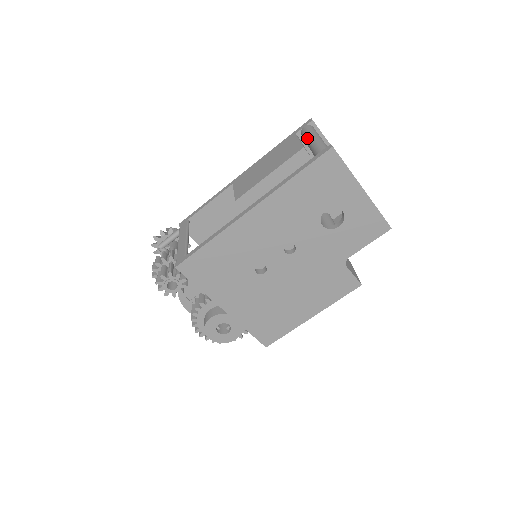
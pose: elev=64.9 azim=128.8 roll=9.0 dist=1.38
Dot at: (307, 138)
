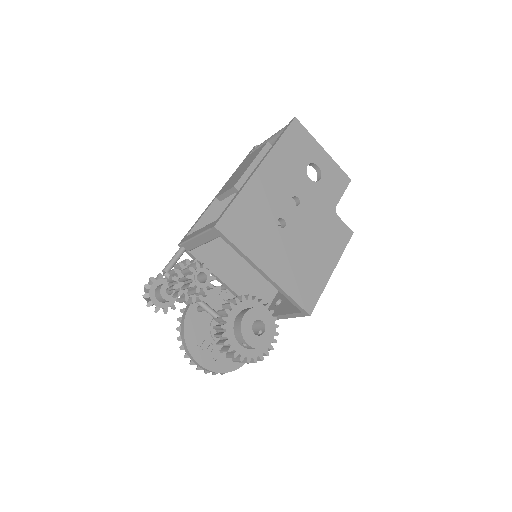
Dot at: (264, 143)
